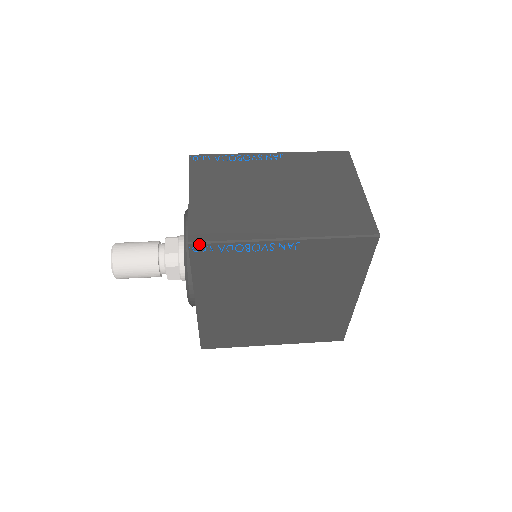
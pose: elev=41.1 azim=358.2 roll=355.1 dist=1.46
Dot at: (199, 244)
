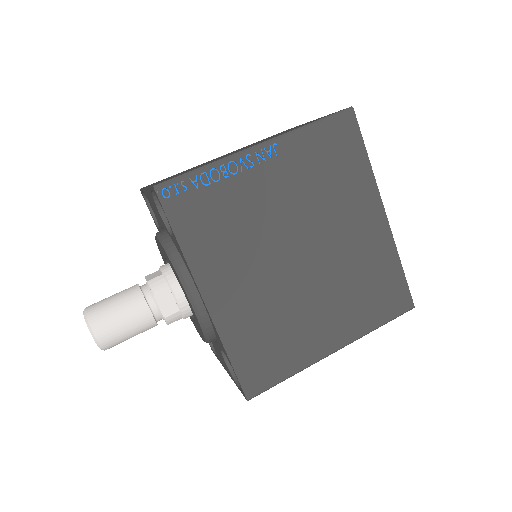
Dot at: (167, 183)
